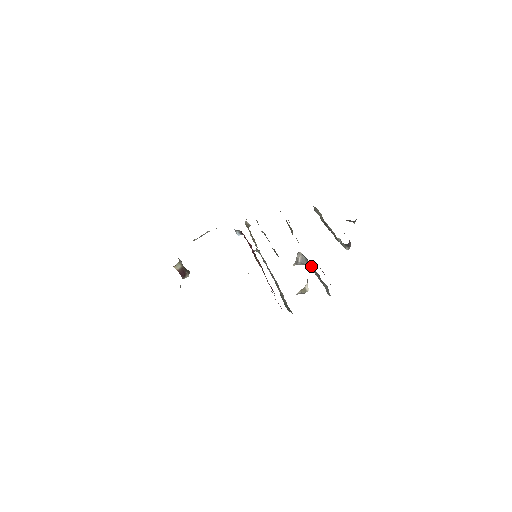
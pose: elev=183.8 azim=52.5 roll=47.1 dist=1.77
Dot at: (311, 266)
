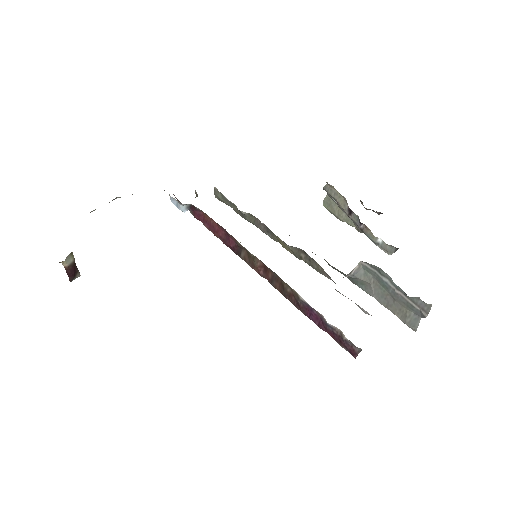
Dot at: (372, 282)
